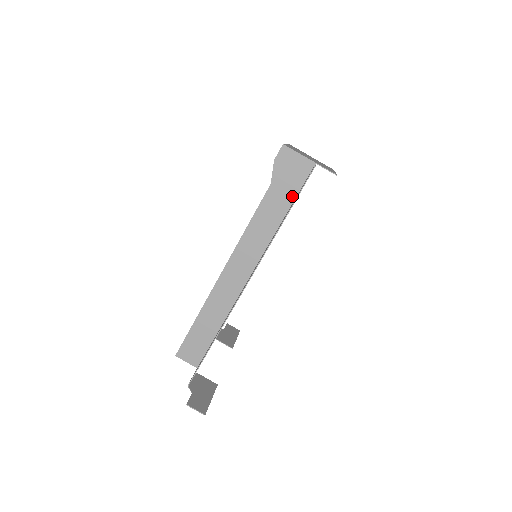
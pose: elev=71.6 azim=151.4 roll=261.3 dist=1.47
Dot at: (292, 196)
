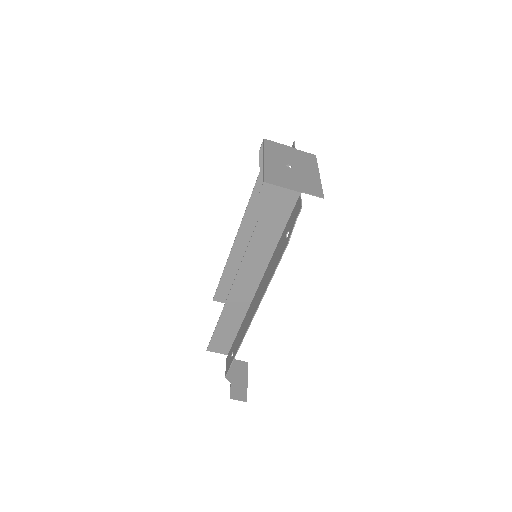
Dot at: (282, 223)
